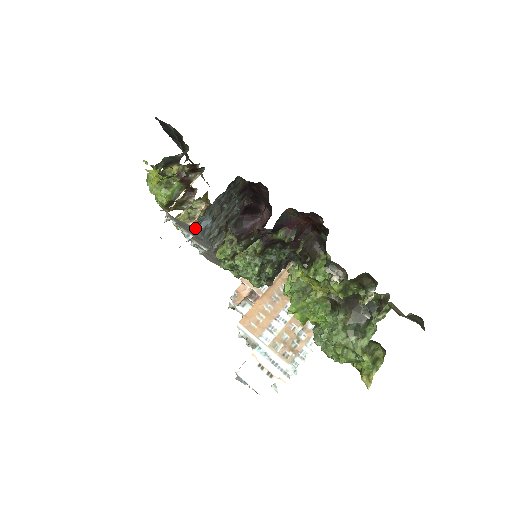
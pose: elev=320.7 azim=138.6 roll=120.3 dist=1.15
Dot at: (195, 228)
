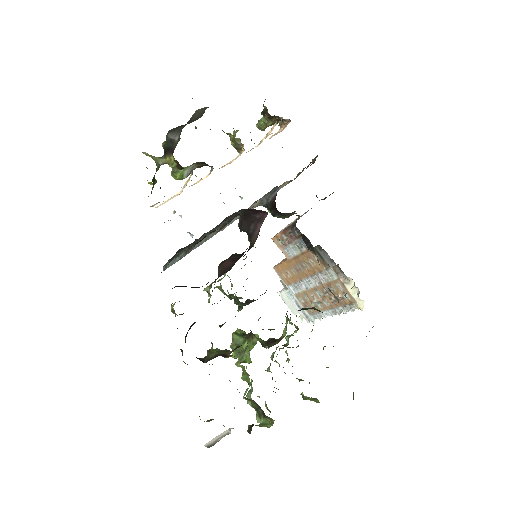
Dot at: occluded
